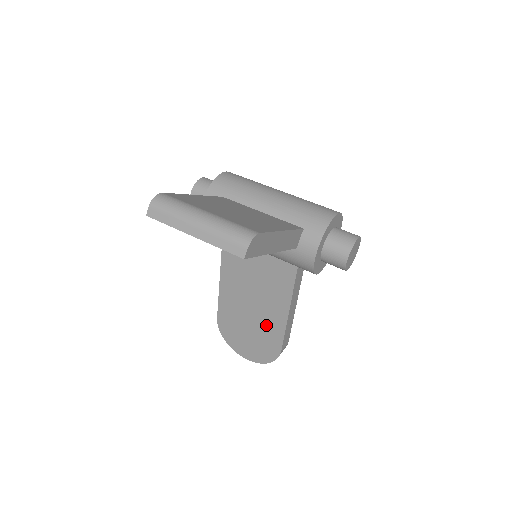
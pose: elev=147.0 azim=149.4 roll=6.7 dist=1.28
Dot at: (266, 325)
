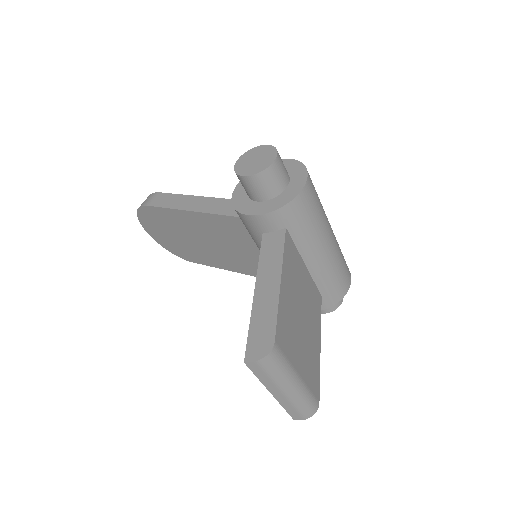
Dot at: (199, 252)
